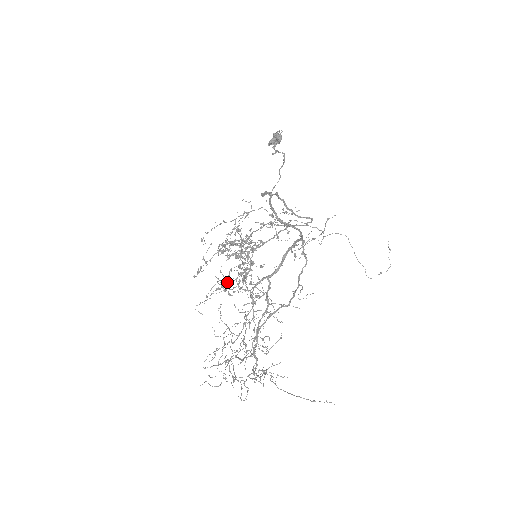
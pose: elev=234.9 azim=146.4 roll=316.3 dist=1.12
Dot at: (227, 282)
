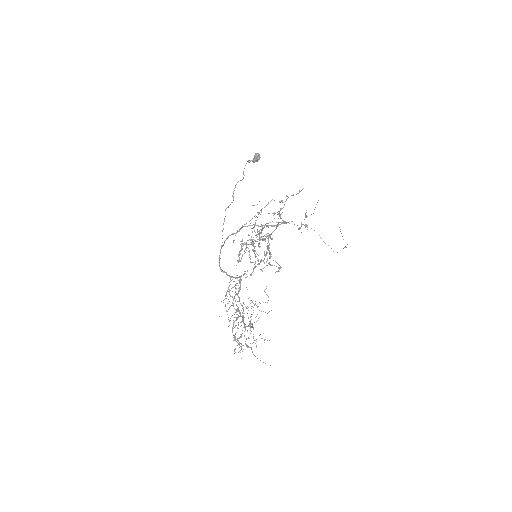
Dot at: occluded
